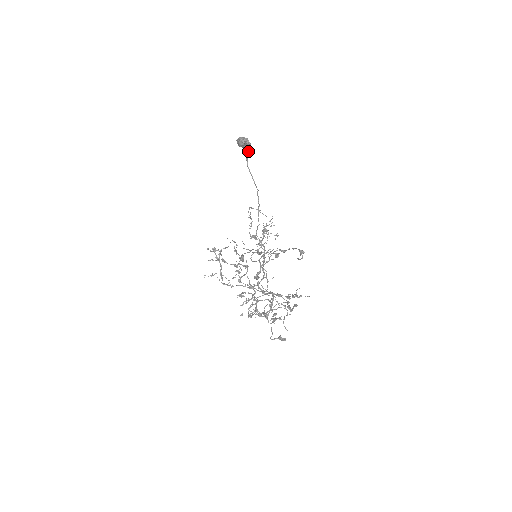
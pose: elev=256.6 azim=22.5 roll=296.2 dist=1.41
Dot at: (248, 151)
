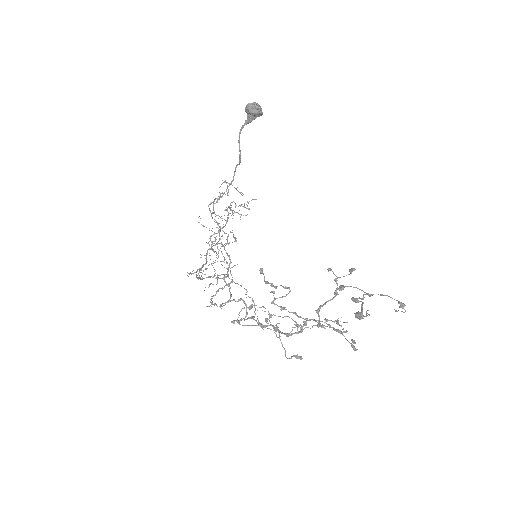
Dot at: (250, 118)
